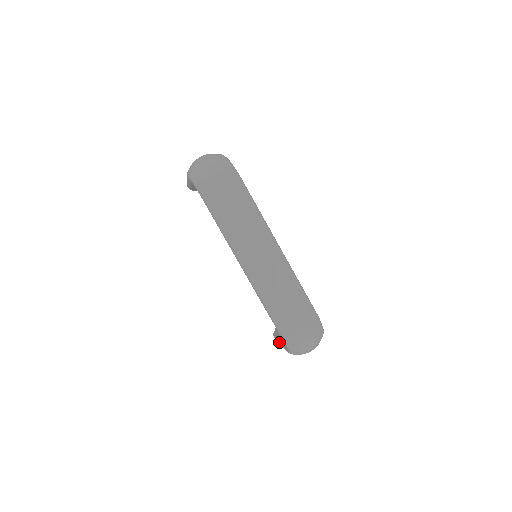
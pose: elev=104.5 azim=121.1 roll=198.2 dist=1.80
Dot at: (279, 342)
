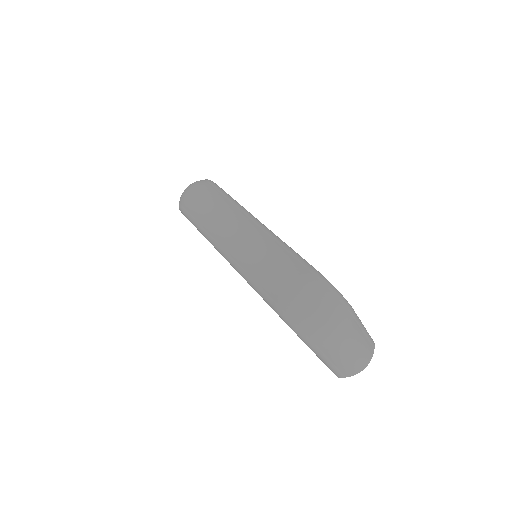
Dot at: occluded
